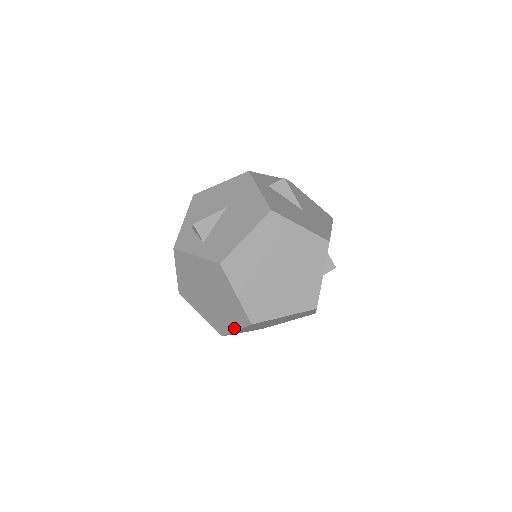
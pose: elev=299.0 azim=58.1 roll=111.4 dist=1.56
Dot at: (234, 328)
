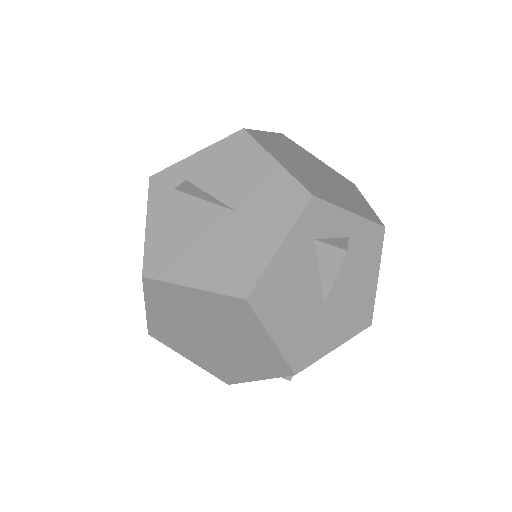
Dot at: occluded
